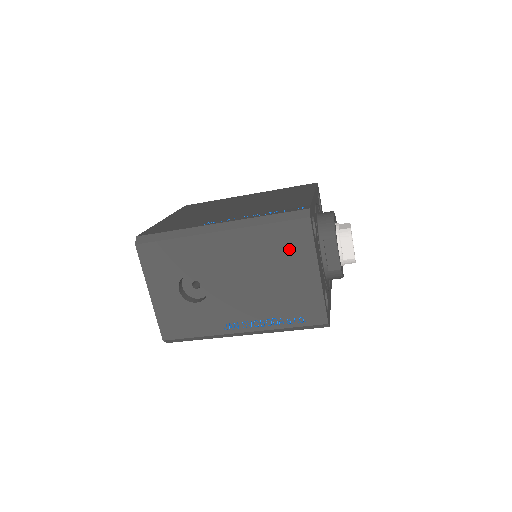
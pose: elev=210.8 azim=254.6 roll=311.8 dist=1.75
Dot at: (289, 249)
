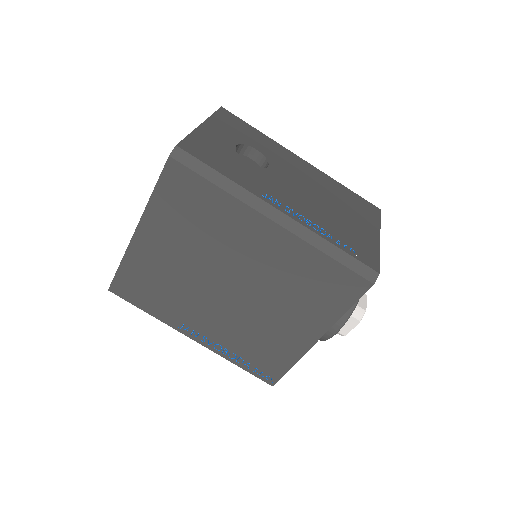
Dot at: (358, 208)
